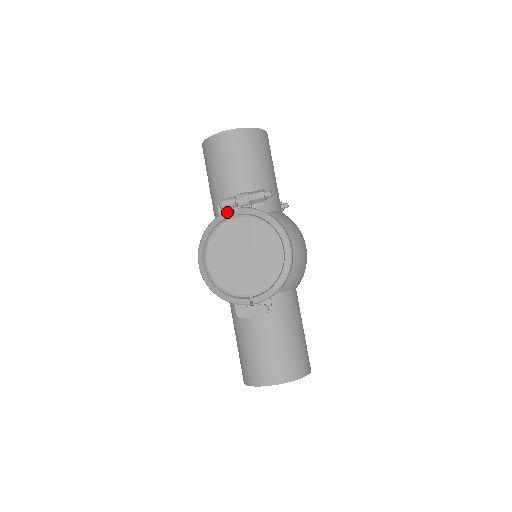
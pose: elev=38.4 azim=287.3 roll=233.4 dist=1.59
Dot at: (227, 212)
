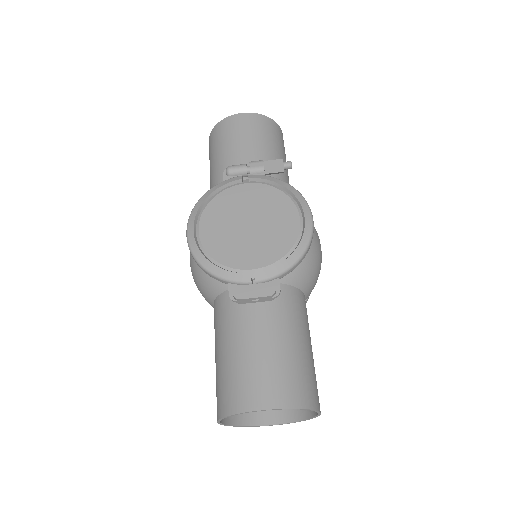
Dot at: (235, 177)
